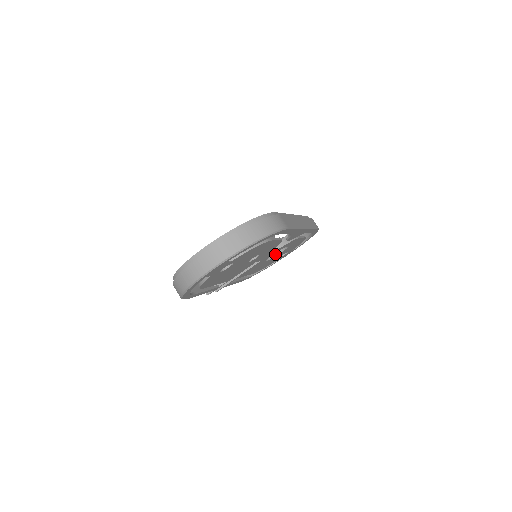
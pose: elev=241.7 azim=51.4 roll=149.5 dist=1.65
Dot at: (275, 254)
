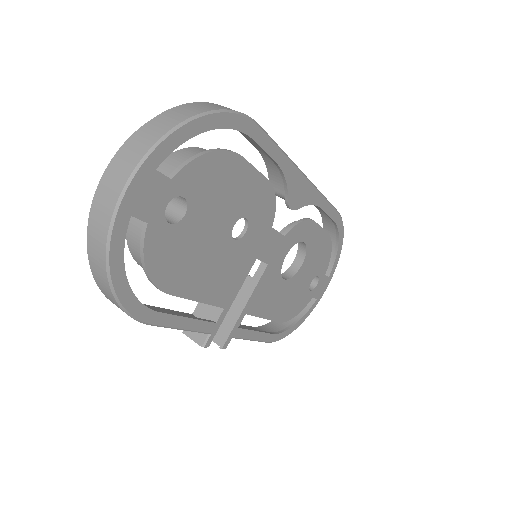
Dot at: (295, 270)
